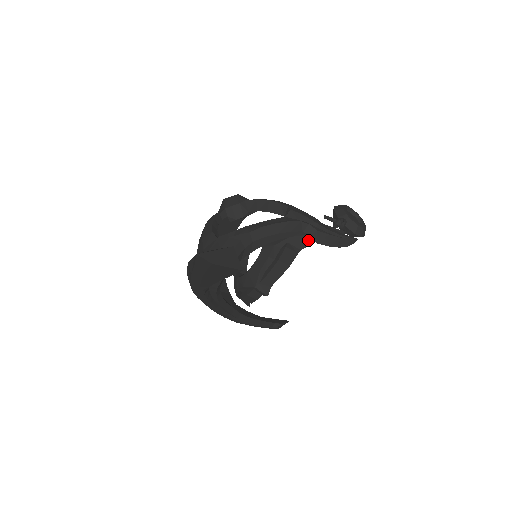
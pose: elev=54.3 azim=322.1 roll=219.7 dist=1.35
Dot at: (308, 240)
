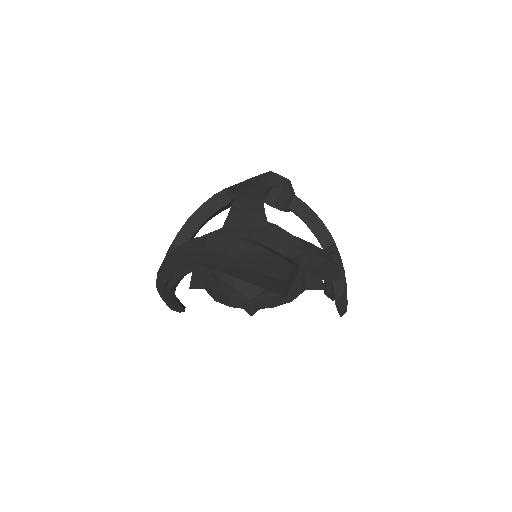
Dot at: (317, 284)
